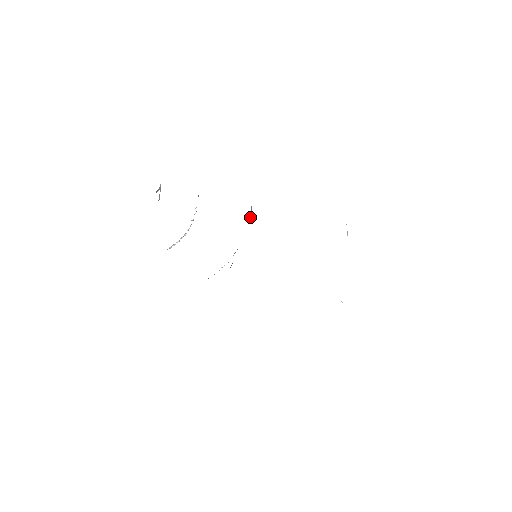
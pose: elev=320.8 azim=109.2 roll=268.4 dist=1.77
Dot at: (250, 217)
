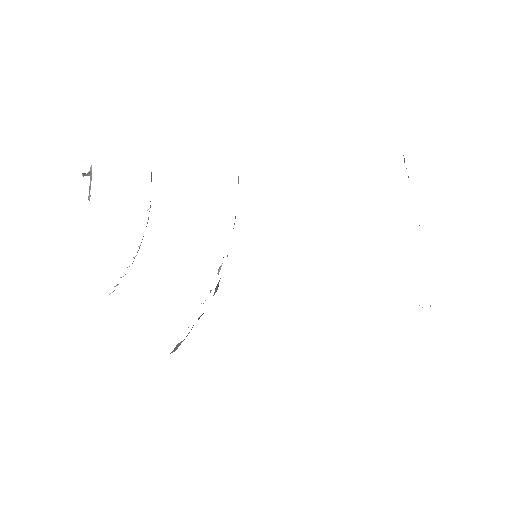
Dot at: occluded
